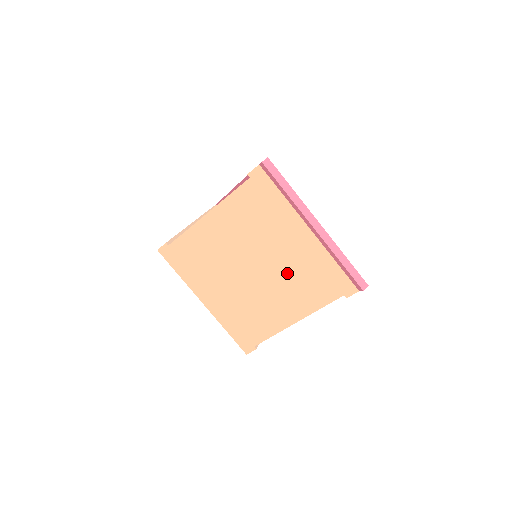
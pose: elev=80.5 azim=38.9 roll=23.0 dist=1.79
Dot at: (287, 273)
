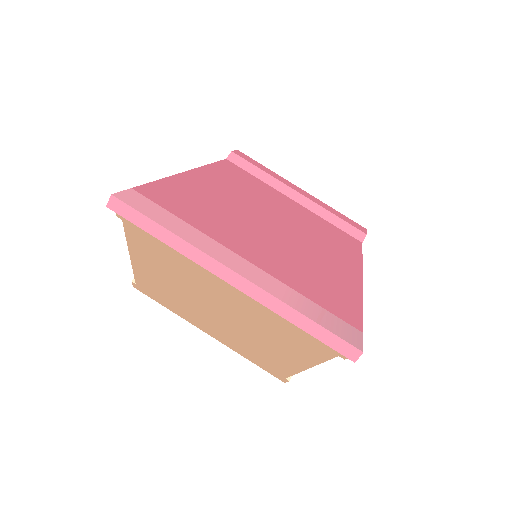
Dot at: (253, 322)
